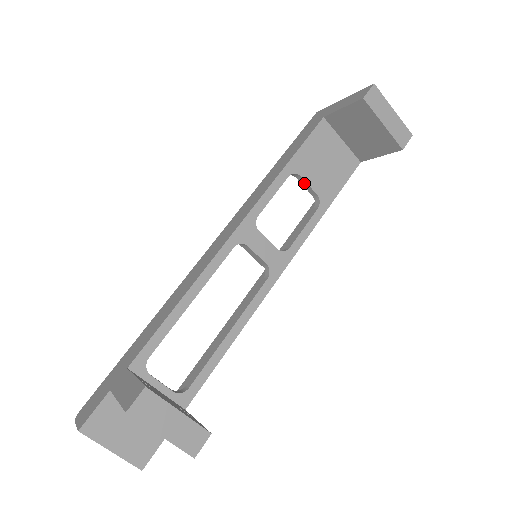
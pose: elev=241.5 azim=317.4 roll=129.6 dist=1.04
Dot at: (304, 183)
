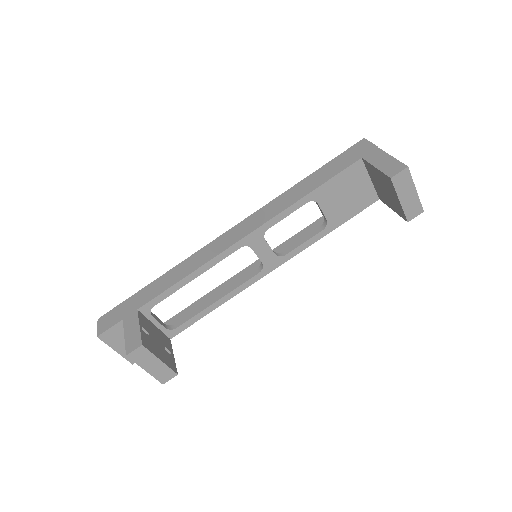
Dot at: (320, 208)
